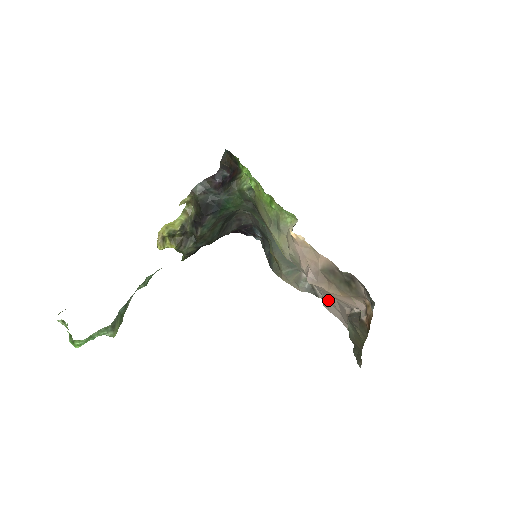
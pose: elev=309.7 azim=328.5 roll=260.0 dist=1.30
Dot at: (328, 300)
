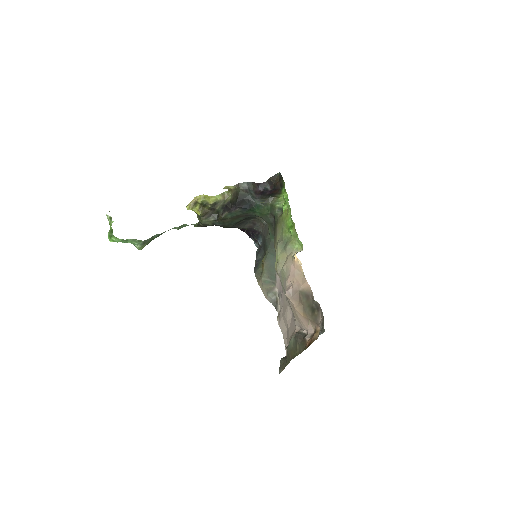
Dot at: (284, 316)
